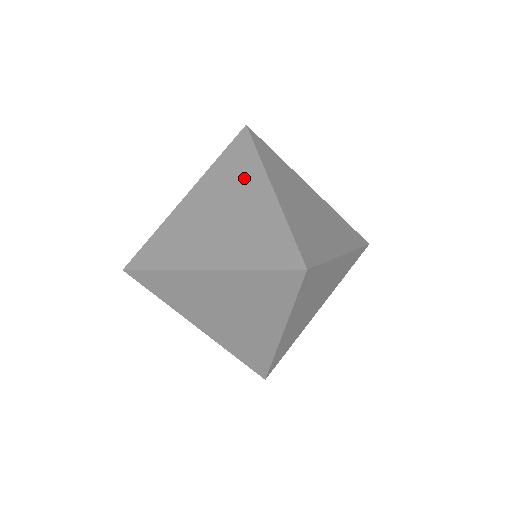
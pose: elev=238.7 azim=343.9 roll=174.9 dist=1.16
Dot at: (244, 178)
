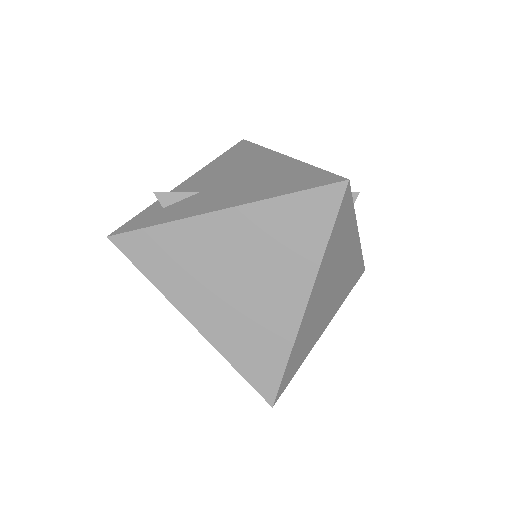
Dot at: (291, 261)
